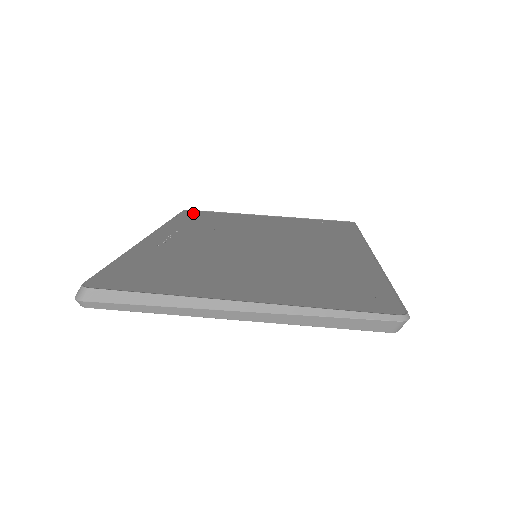
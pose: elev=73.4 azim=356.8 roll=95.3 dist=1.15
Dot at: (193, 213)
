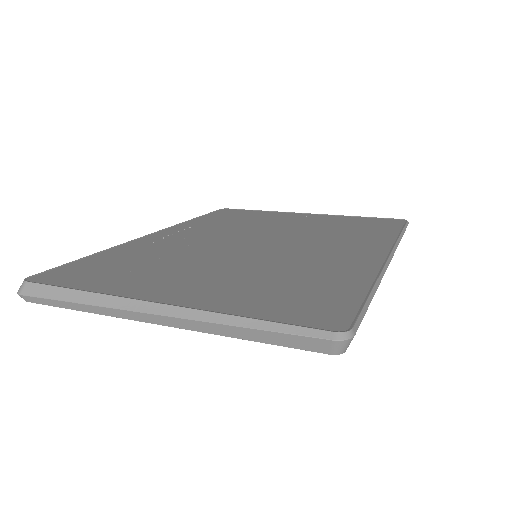
Dot at: (227, 211)
